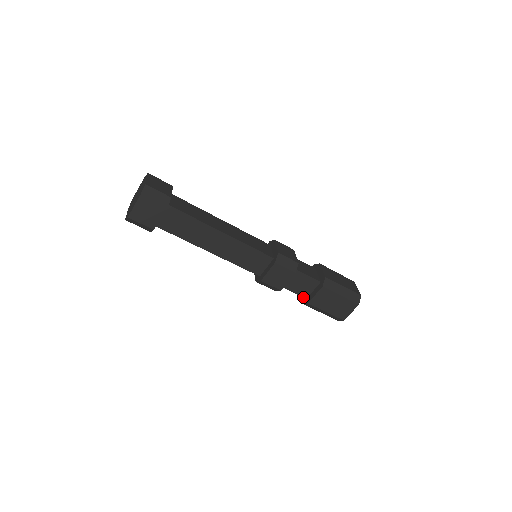
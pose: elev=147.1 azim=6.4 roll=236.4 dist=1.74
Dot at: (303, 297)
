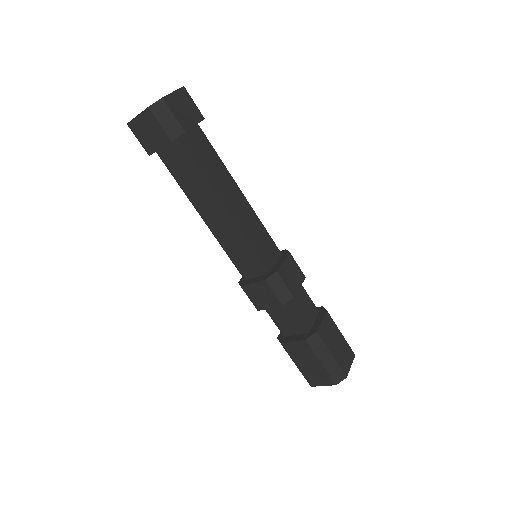
Dot at: (306, 329)
